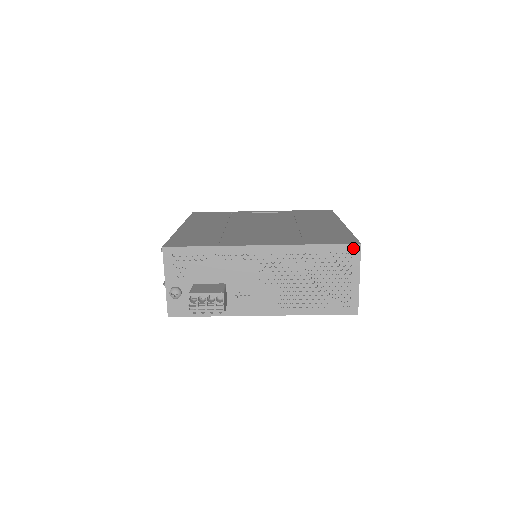
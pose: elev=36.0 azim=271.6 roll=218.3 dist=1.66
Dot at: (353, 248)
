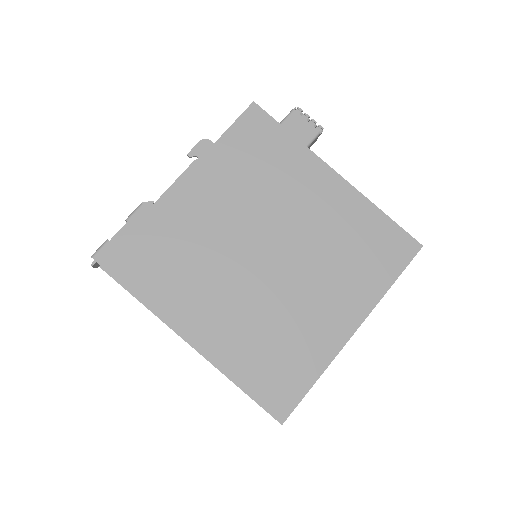
Dot at: occluded
